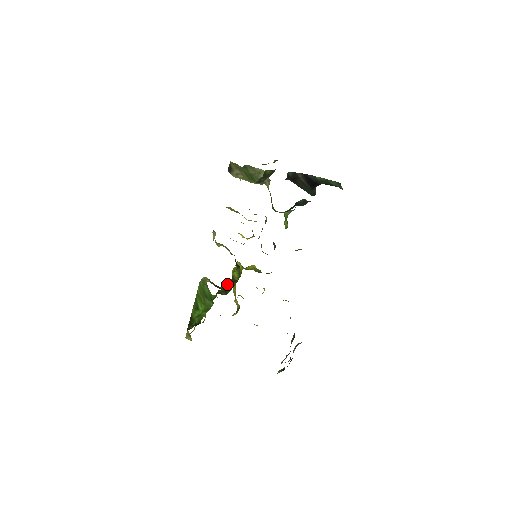
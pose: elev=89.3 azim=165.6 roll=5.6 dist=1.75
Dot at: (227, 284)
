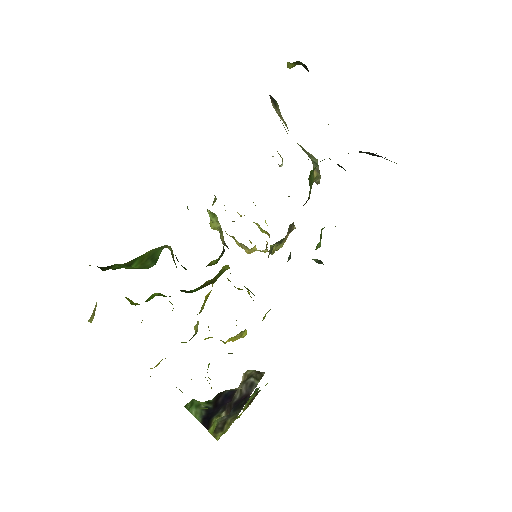
Dot at: occluded
